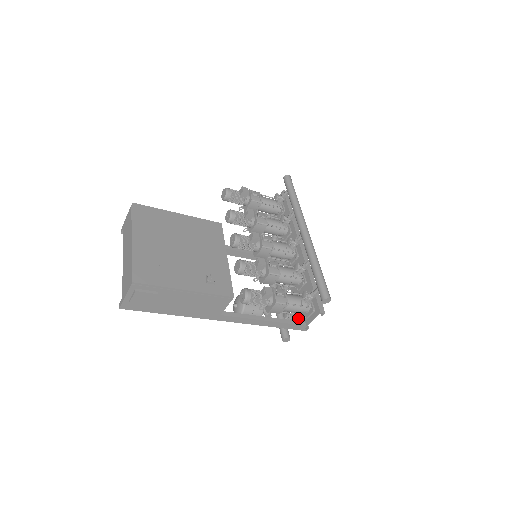
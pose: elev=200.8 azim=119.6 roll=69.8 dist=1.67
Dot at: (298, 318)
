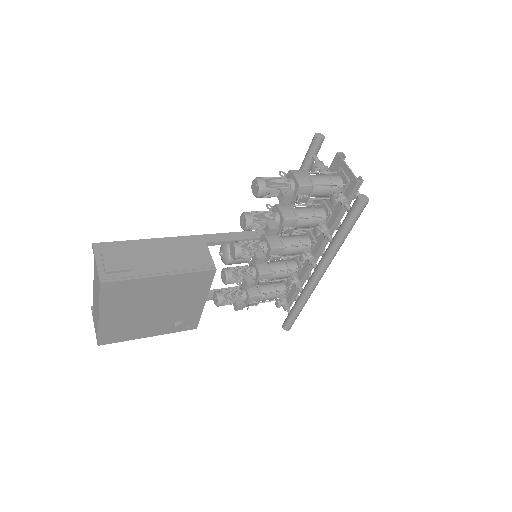
Dot at: occluded
